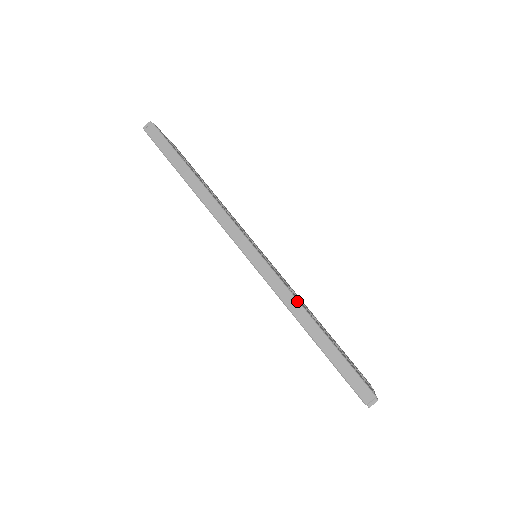
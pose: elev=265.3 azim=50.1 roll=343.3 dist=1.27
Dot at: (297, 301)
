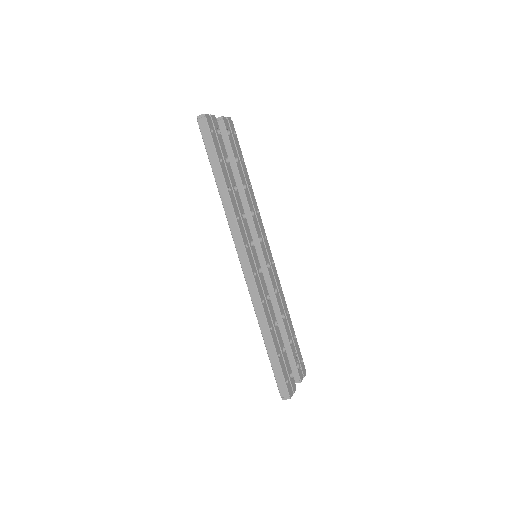
Dot at: (264, 314)
